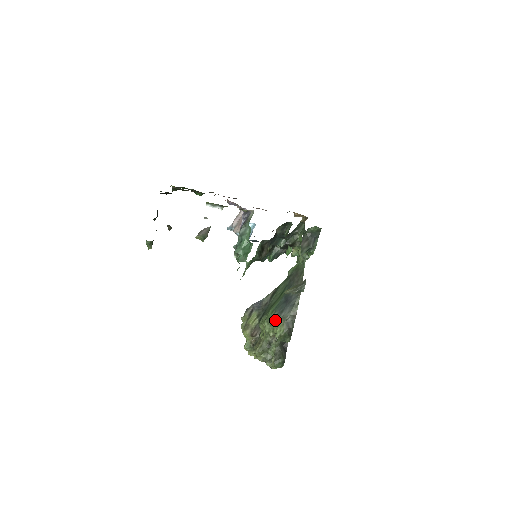
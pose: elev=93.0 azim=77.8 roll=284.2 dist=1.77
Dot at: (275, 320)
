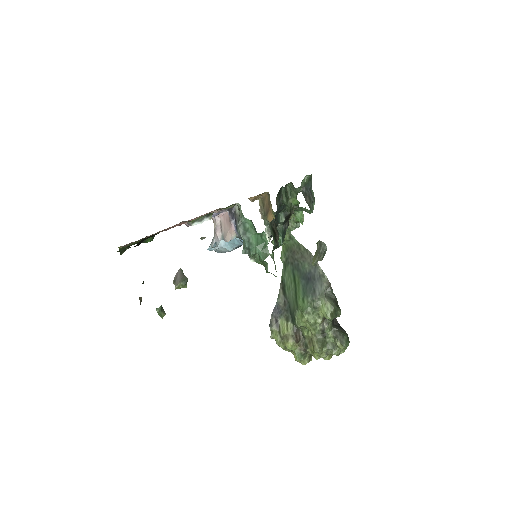
Dot at: (314, 304)
